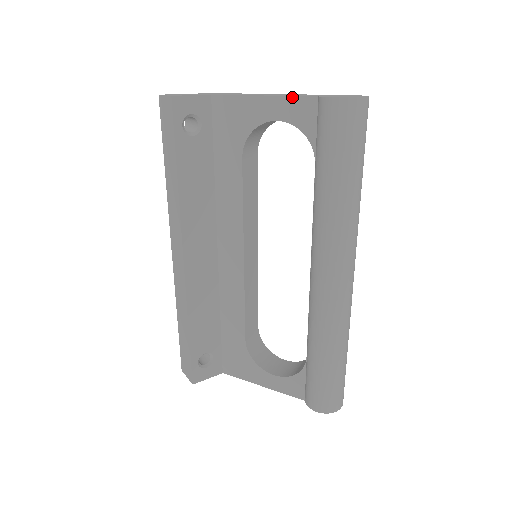
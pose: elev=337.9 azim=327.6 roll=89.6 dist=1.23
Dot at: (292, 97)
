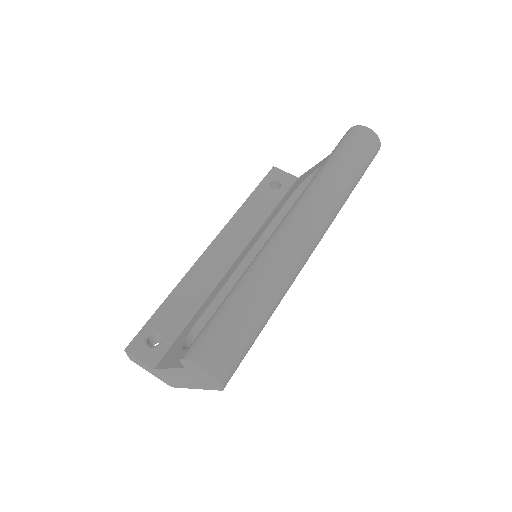
Dot at: occluded
